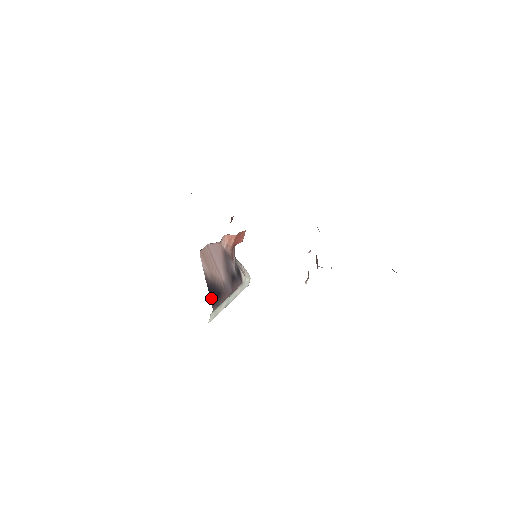
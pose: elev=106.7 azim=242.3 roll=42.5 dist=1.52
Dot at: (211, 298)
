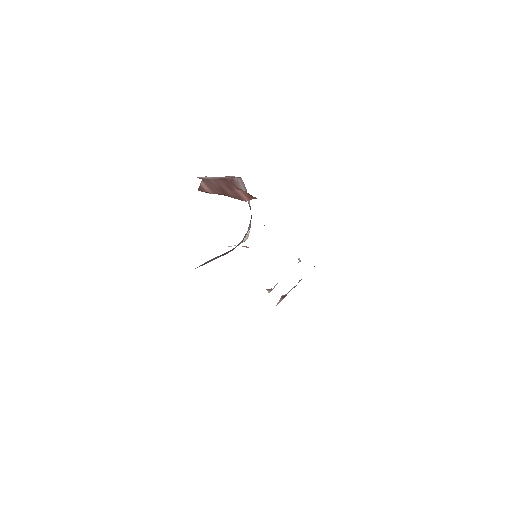
Dot at: occluded
